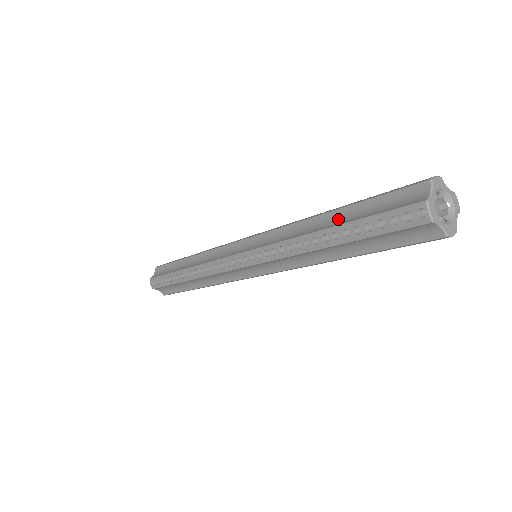
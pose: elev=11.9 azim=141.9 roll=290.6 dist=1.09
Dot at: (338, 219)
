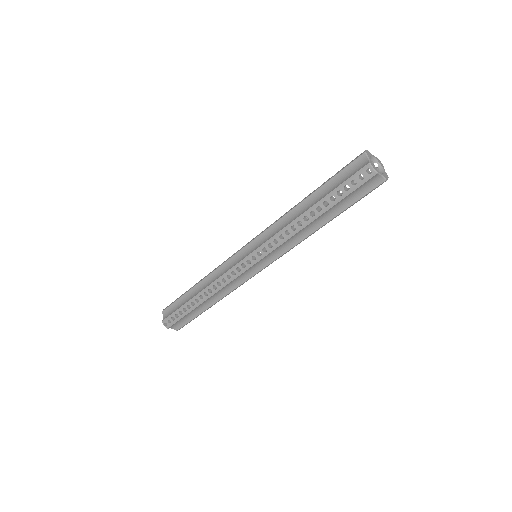
Dot at: (315, 199)
